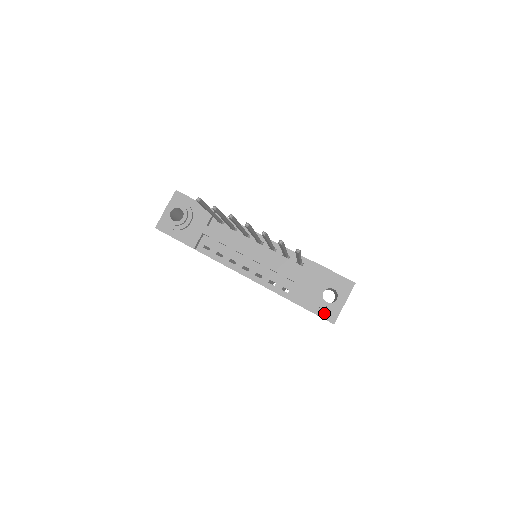
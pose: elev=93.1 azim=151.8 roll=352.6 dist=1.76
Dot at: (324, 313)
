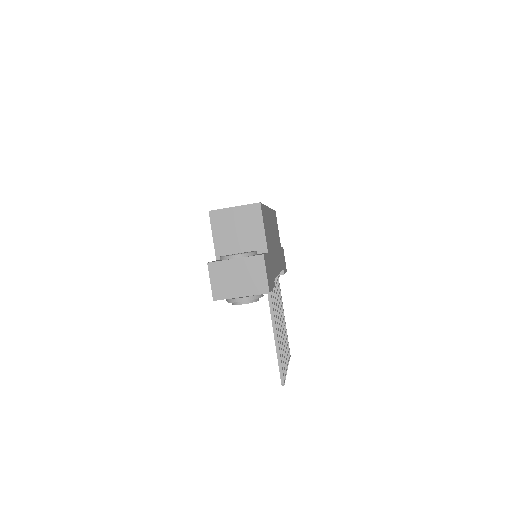
Dot at: occluded
